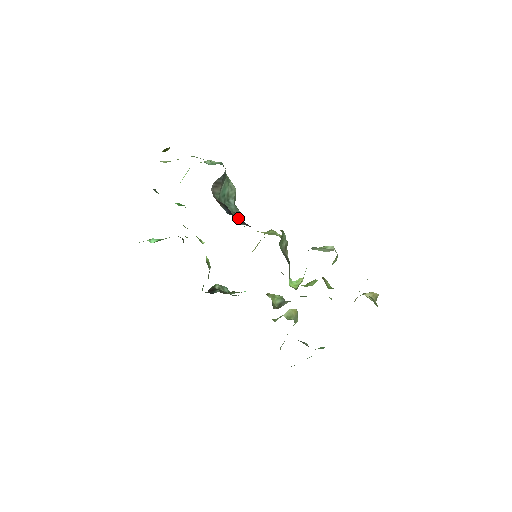
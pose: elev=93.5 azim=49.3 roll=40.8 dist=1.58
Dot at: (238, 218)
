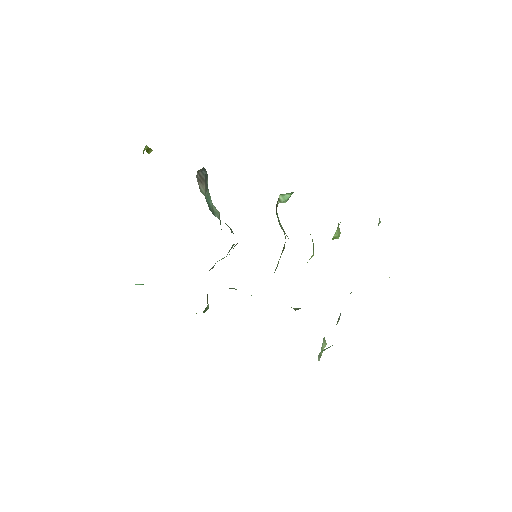
Dot at: (228, 226)
